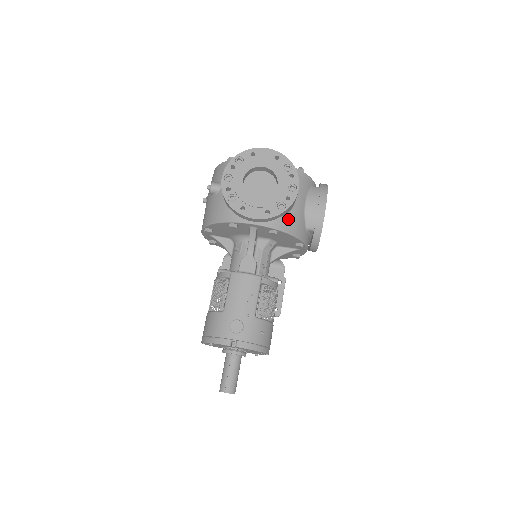
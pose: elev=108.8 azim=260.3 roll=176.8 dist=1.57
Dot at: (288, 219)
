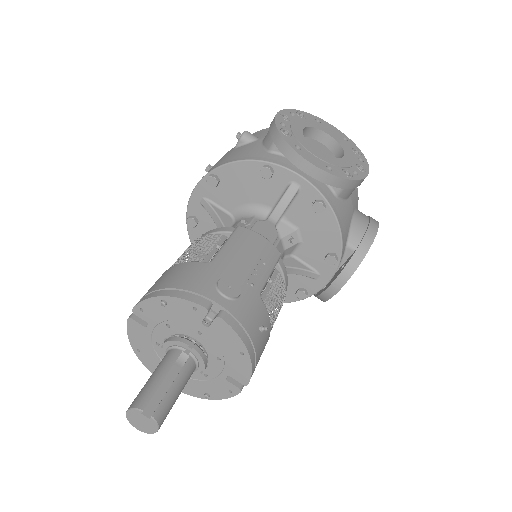
Dot at: (340, 205)
